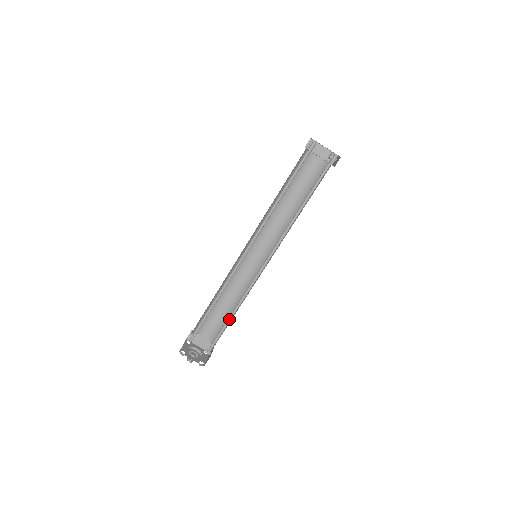
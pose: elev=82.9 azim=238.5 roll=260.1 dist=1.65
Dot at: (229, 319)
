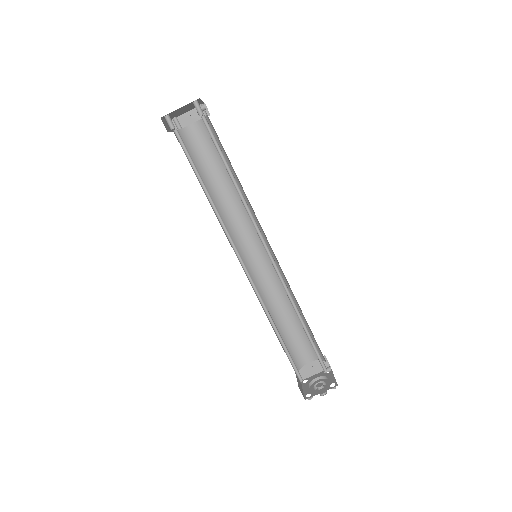
Dot at: (304, 327)
